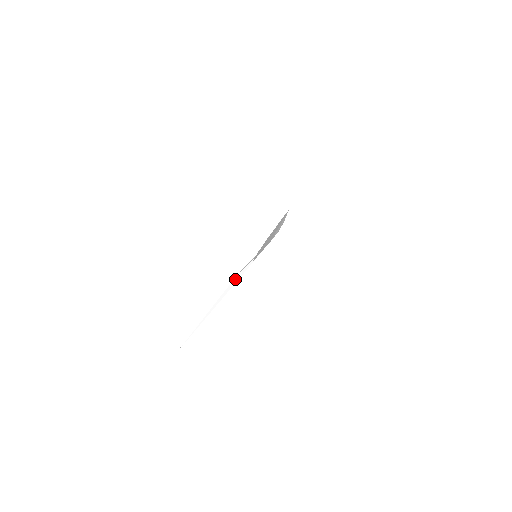
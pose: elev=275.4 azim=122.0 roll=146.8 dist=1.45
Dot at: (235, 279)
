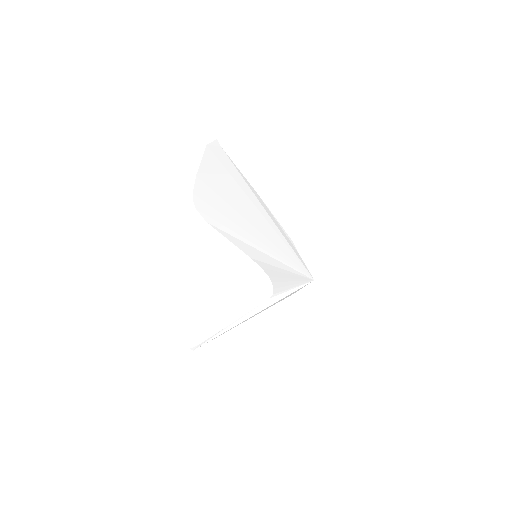
Dot at: (265, 304)
